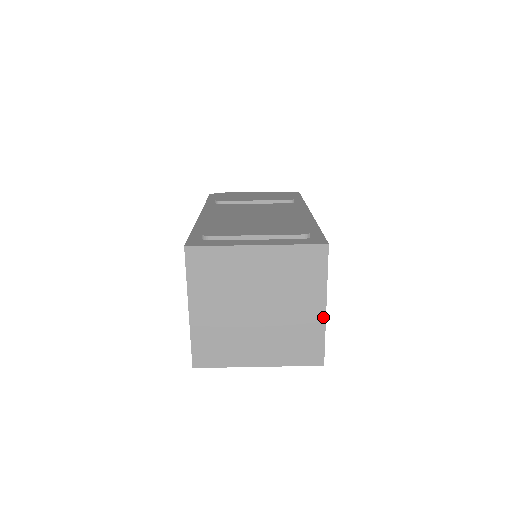
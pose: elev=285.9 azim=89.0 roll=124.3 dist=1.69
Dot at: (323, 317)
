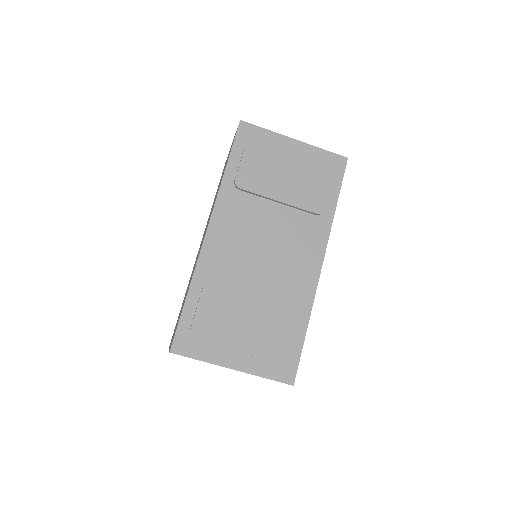
Dot at: occluded
